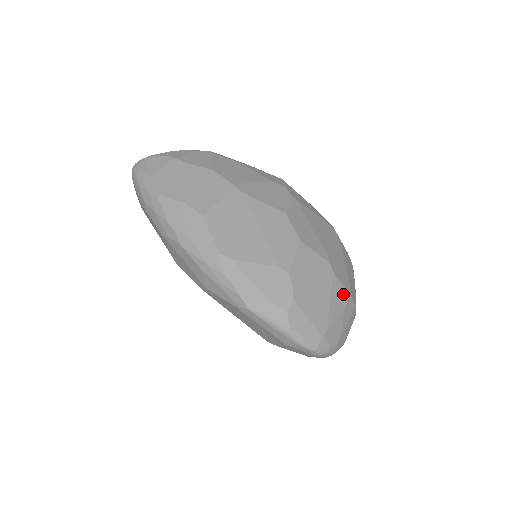
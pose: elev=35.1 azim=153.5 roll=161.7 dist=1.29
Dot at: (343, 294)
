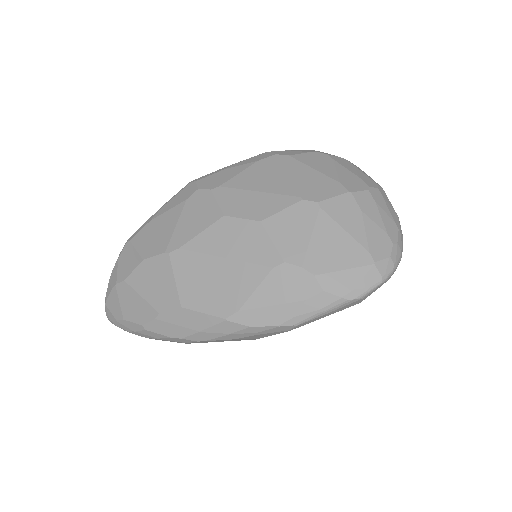
Dot at: (345, 203)
